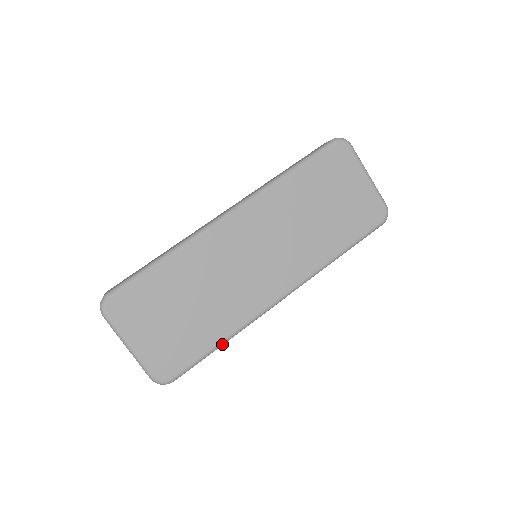
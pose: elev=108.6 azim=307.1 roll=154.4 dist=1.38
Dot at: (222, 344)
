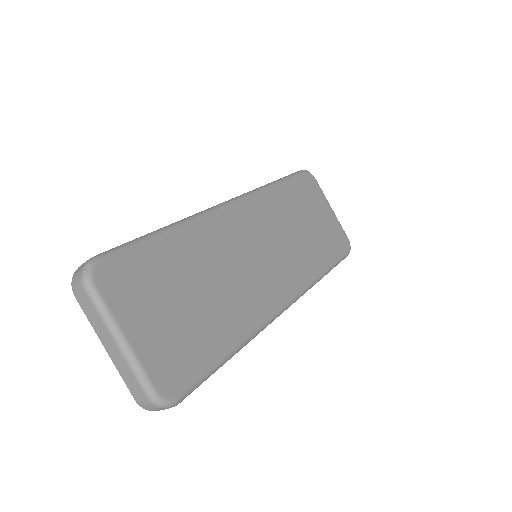
Dot at: (233, 354)
